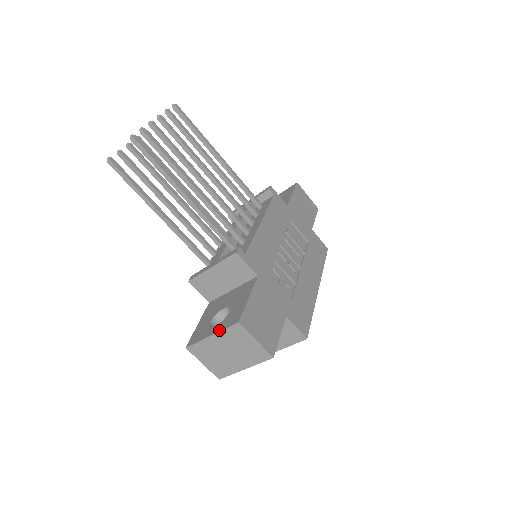
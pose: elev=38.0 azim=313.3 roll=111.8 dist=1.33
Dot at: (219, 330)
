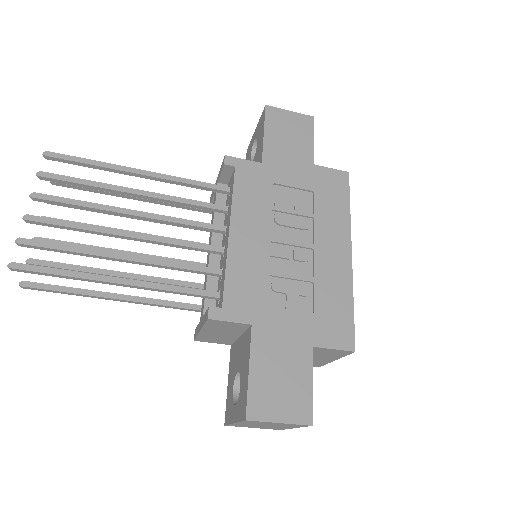
Dot at: (237, 420)
